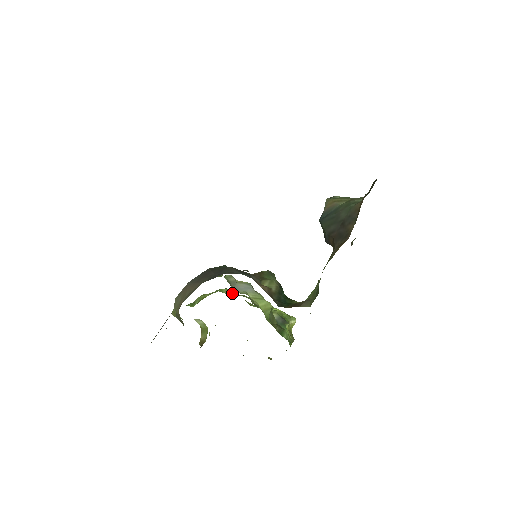
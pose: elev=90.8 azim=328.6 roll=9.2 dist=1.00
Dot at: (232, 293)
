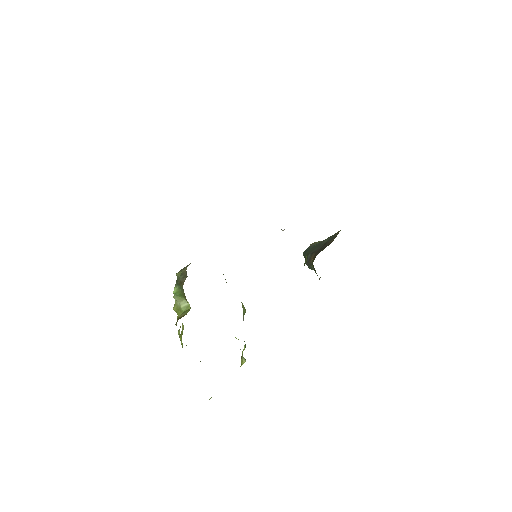
Dot at: occluded
